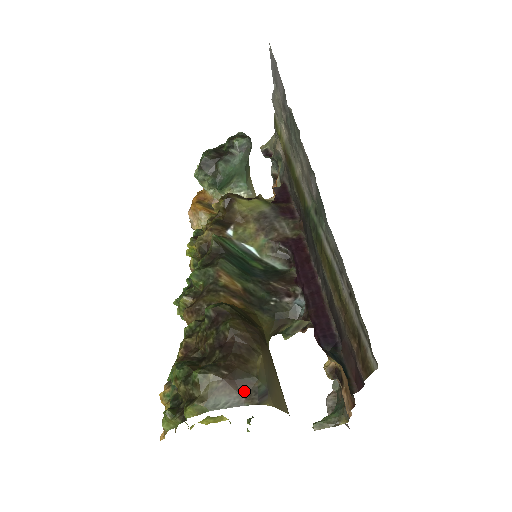
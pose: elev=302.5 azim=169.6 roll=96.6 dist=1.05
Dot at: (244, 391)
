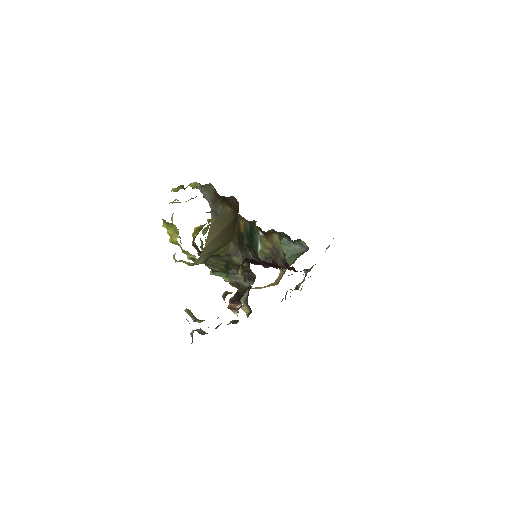
Dot at: (214, 201)
